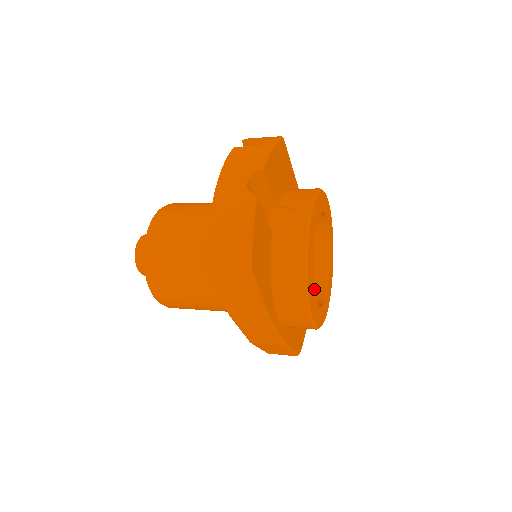
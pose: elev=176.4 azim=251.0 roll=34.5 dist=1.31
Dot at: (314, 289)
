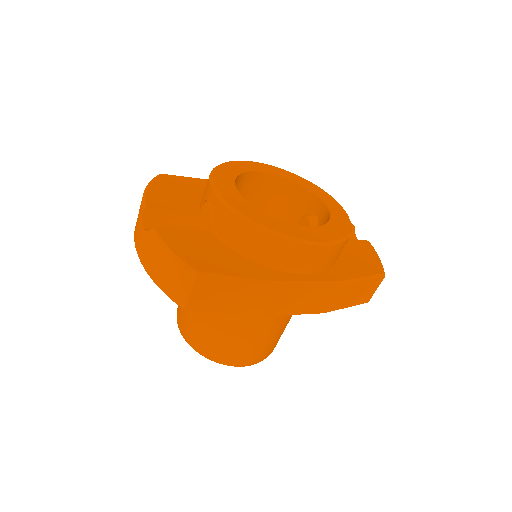
Dot at: (321, 221)
